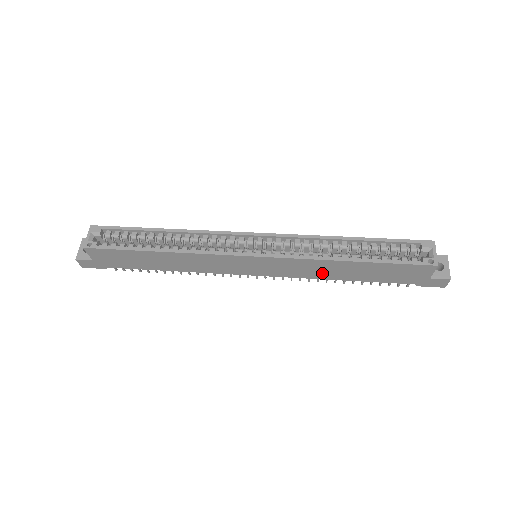
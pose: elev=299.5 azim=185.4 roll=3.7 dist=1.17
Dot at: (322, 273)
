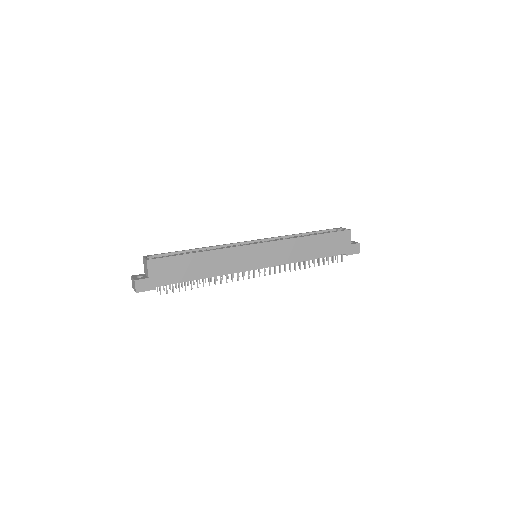
Dot at: (298, 254)
